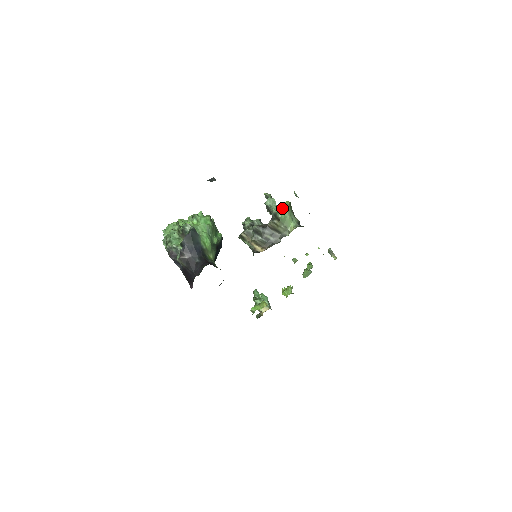
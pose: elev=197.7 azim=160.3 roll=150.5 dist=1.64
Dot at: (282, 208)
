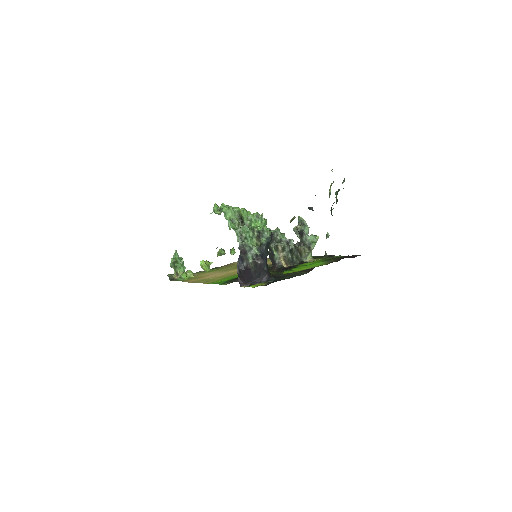
Dot at: (313, 239)
